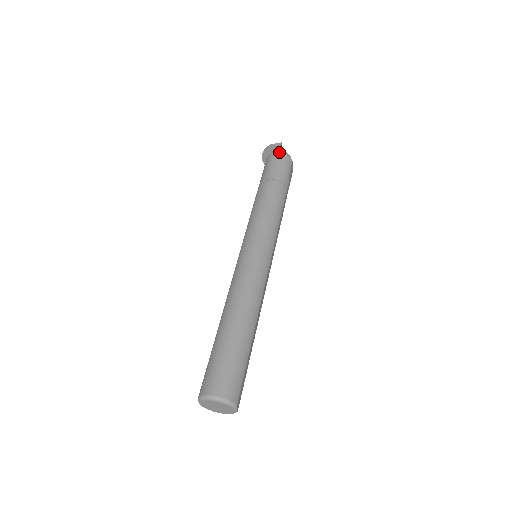
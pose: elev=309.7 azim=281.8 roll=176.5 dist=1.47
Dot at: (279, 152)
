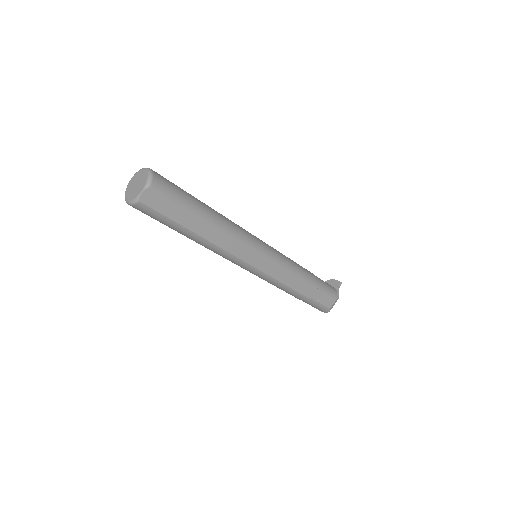
Dot at: (334, 287)
